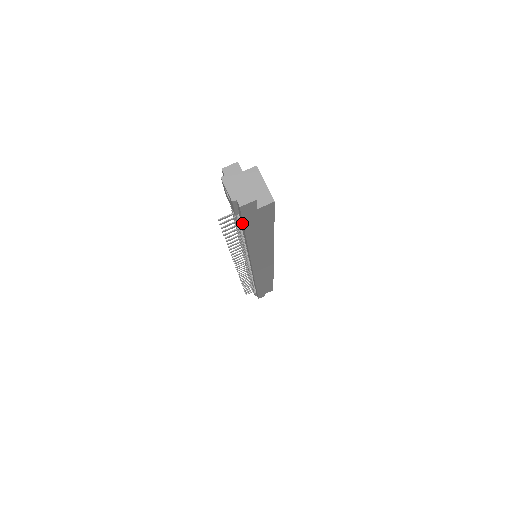
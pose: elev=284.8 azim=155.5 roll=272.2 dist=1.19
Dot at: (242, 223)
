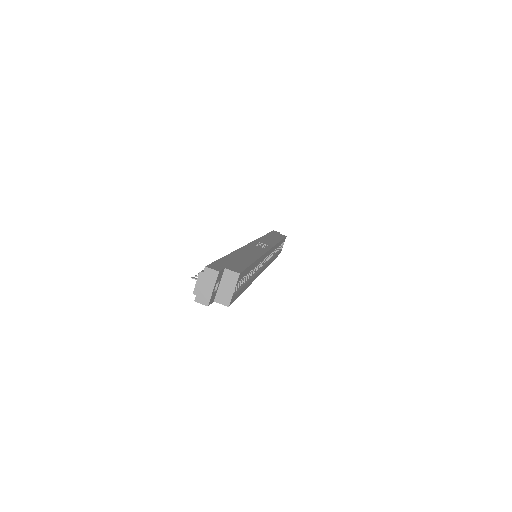
Dot at: occluded
